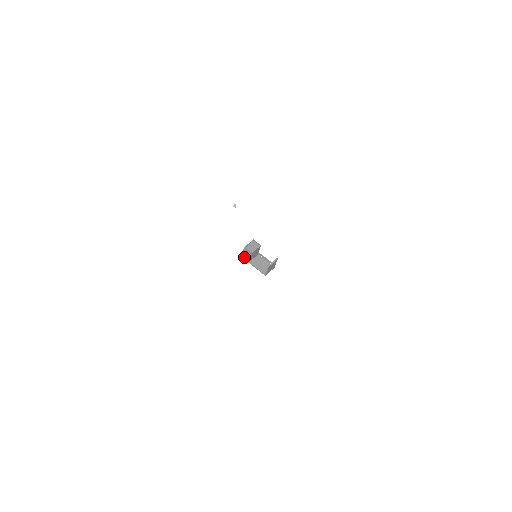
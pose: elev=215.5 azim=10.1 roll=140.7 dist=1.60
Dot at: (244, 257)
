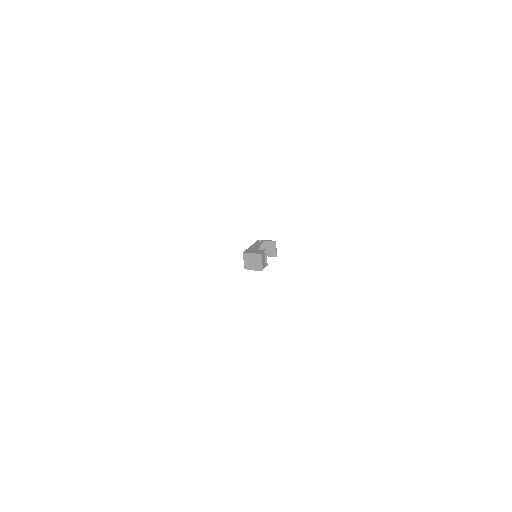
Dot at: (250, 269)
